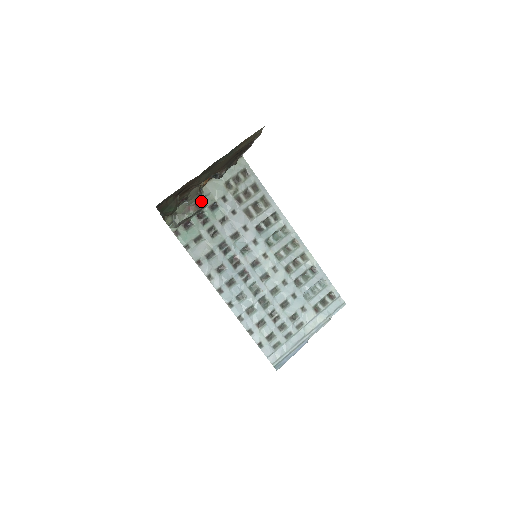
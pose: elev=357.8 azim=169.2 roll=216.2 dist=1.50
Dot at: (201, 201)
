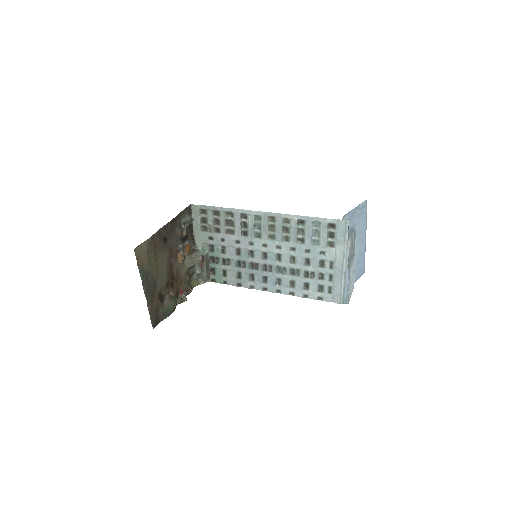
Dot at: (201, 255)
